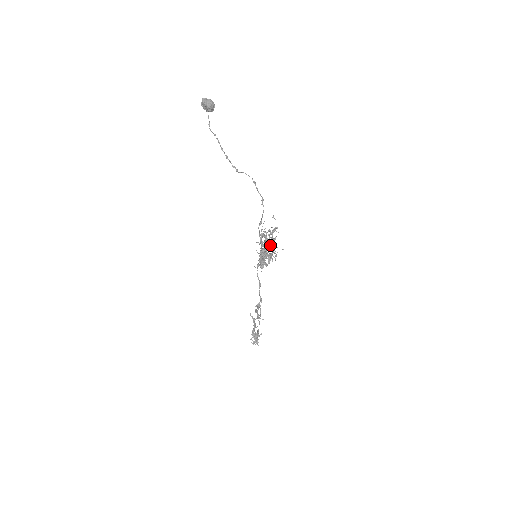
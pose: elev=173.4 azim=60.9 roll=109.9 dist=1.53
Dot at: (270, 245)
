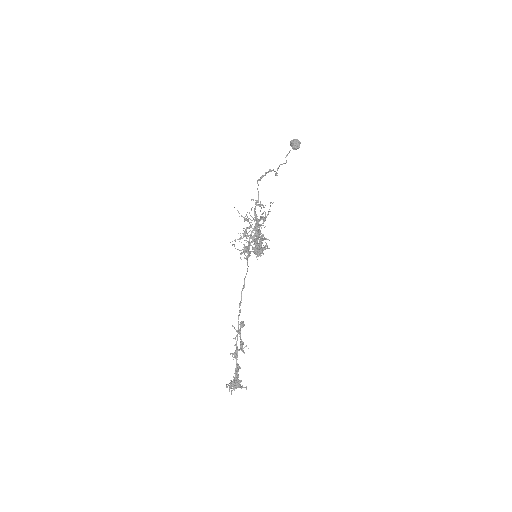
Dot at: (258, 230)
